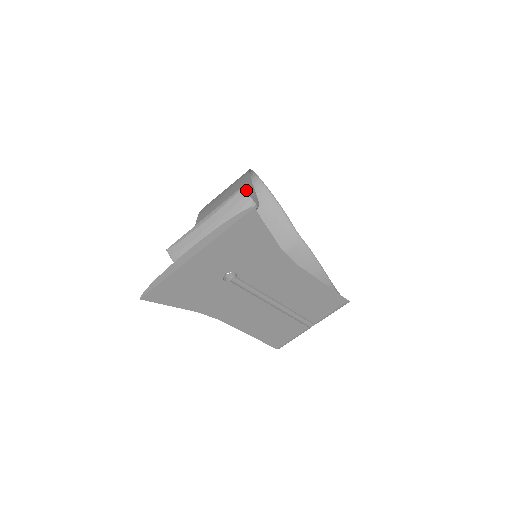
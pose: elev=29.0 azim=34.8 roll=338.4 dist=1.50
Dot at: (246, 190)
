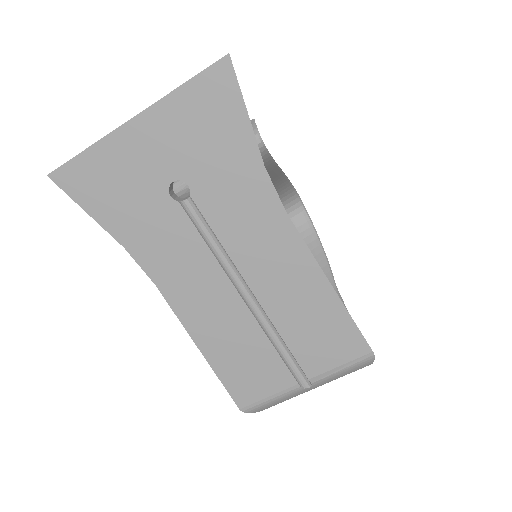
Dot at: (273, 176)
